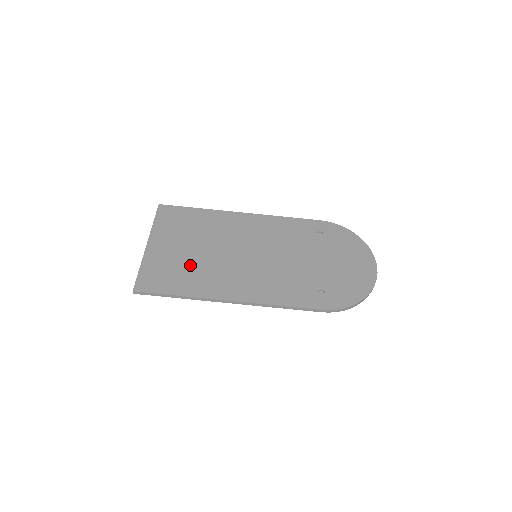
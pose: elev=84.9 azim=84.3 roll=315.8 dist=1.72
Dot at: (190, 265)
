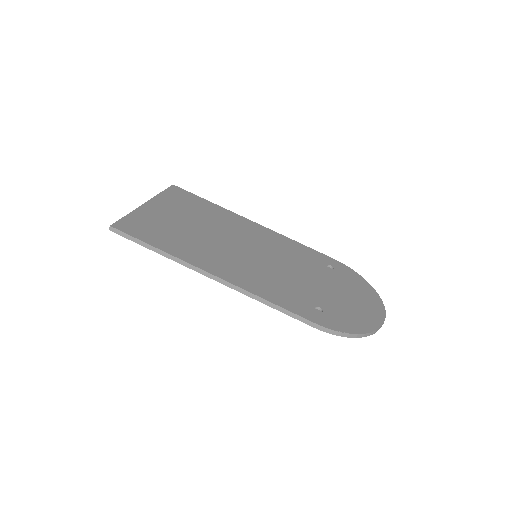
Dot at: (183, 233)
